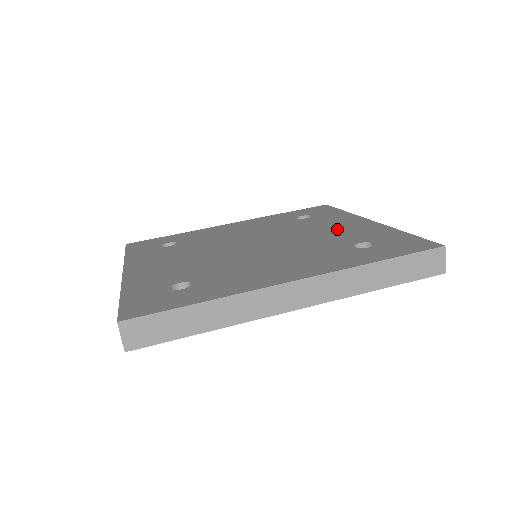
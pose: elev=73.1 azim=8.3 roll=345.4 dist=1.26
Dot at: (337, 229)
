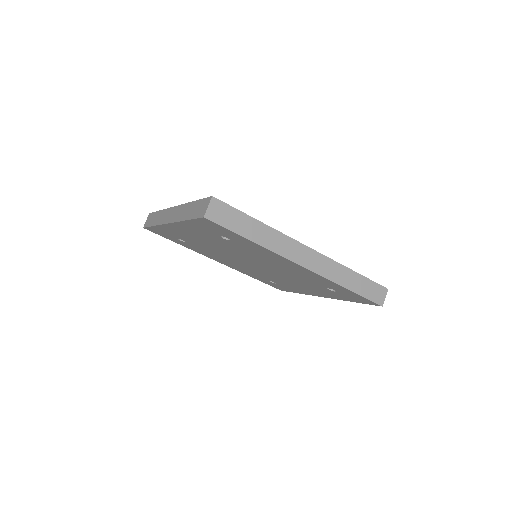
Dot at: occluded
